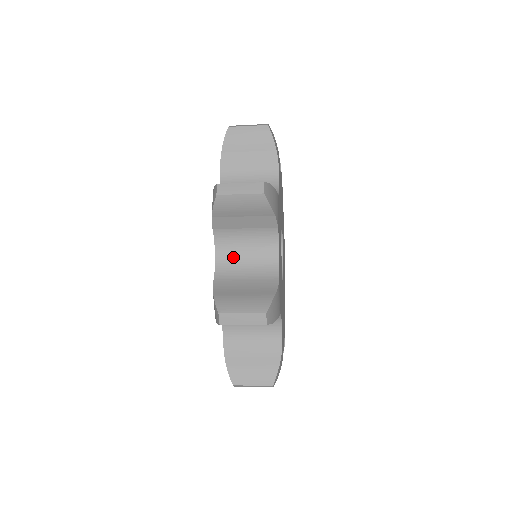
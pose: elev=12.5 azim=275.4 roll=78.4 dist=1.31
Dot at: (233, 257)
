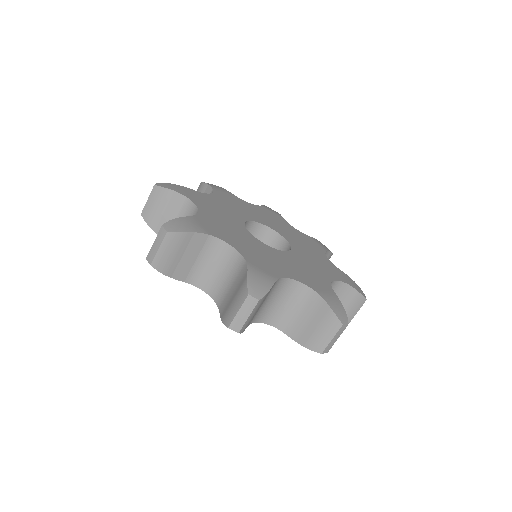
Dot at: occluded
